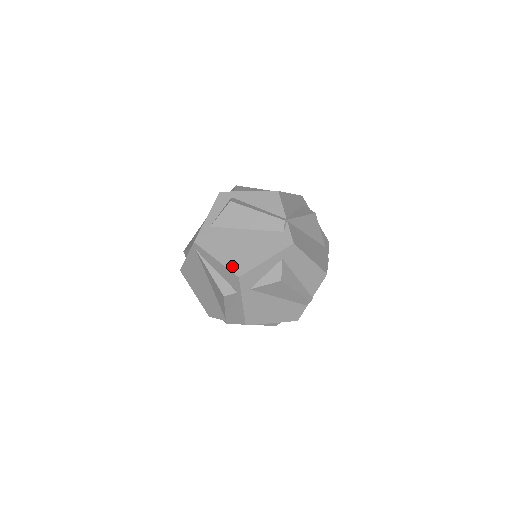
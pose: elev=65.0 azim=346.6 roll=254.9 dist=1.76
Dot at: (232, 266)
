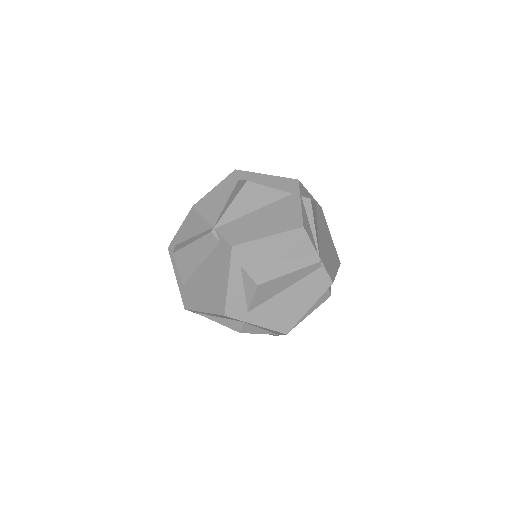
Dot at: (214, 309)
